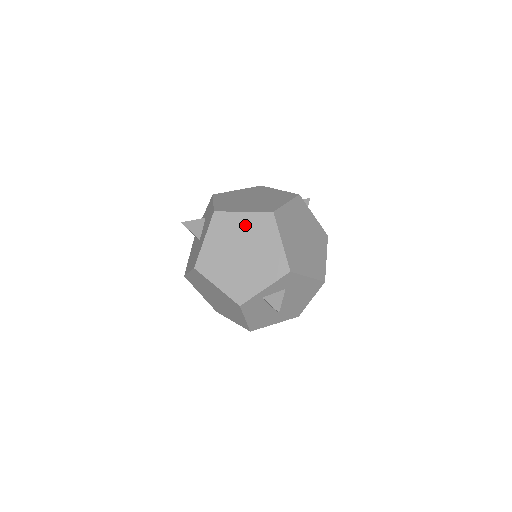
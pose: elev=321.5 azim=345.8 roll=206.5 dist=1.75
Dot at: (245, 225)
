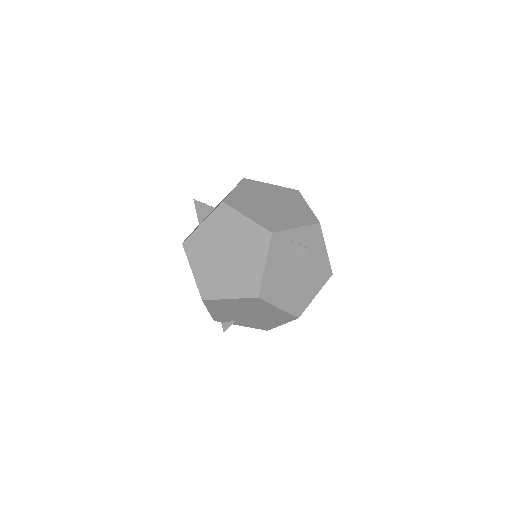
Dot at: (274, 190)
